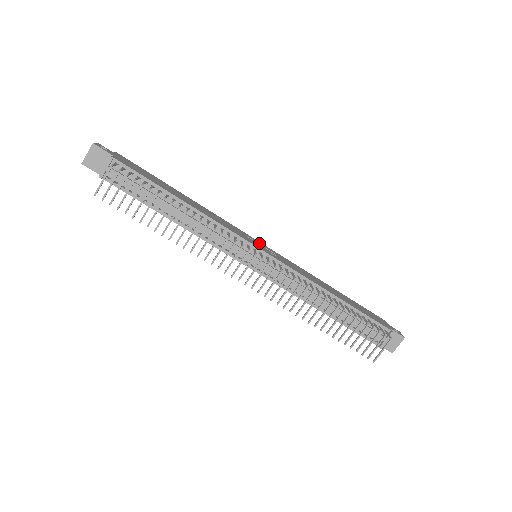
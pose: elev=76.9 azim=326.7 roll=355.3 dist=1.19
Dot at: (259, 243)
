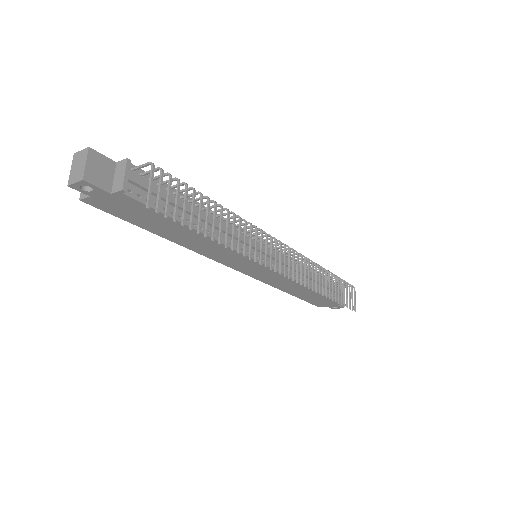
Dot at: occluded
